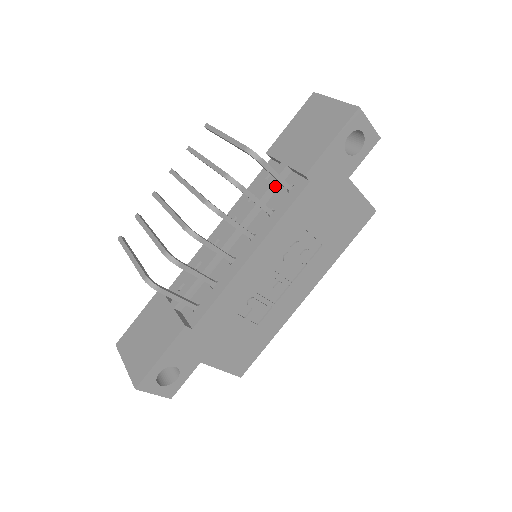
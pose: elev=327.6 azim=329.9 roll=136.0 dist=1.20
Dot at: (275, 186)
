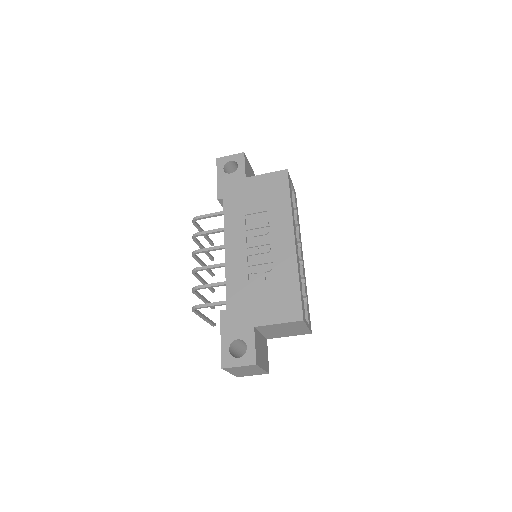
Dot at: occluded
